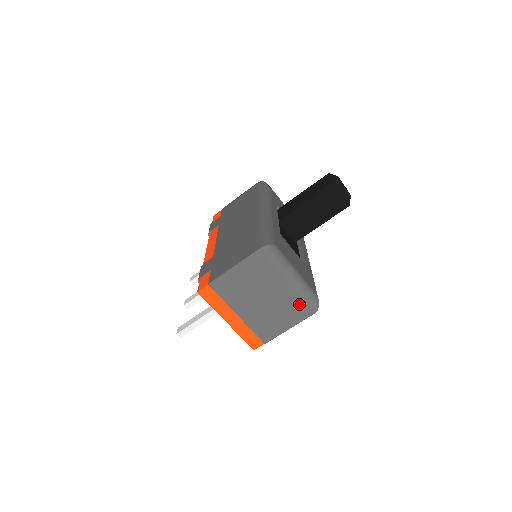
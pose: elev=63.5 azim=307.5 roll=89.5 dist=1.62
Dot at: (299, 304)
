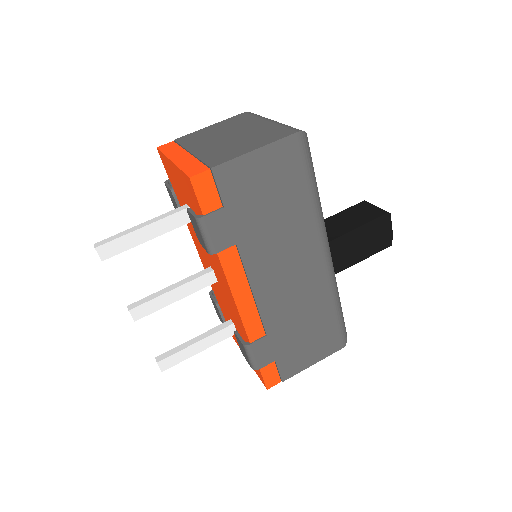
Dot at: (276, 131)
